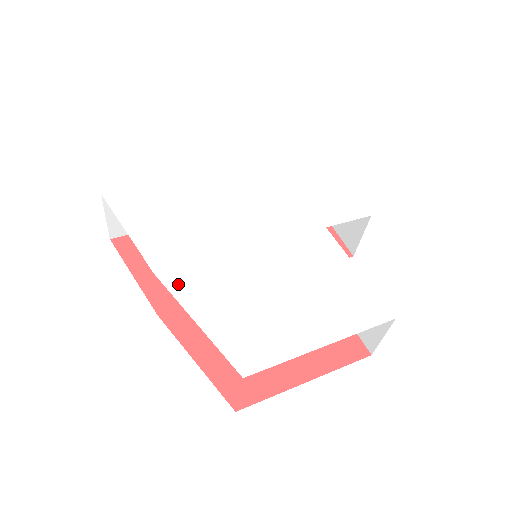
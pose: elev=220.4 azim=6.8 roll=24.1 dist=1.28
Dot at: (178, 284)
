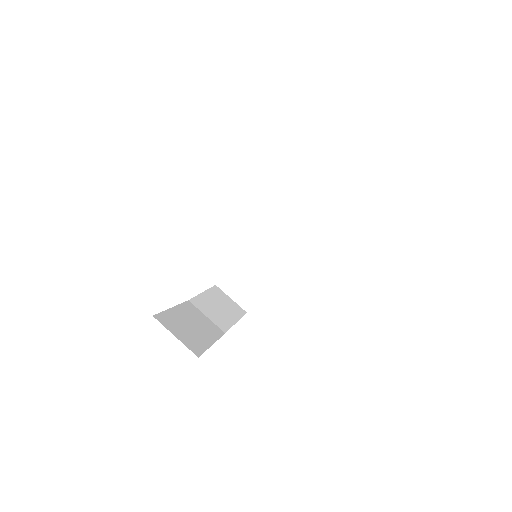
Dot at: occluded
